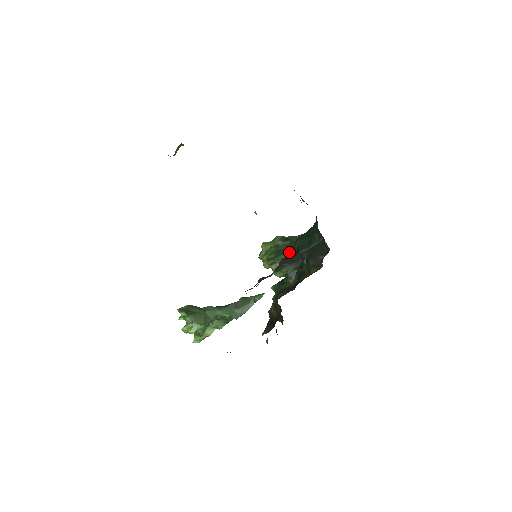
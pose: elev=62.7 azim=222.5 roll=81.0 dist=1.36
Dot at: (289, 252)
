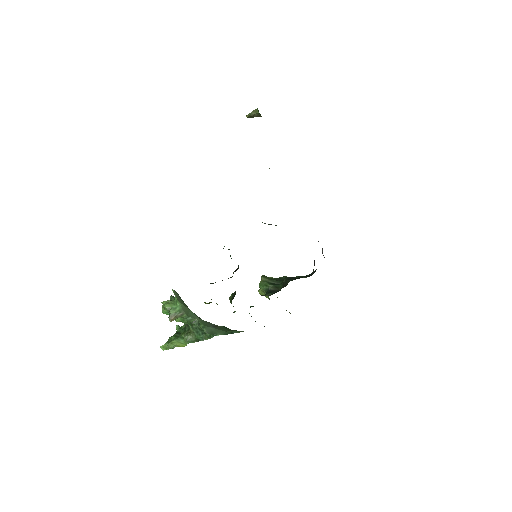
Dot at: occluded
